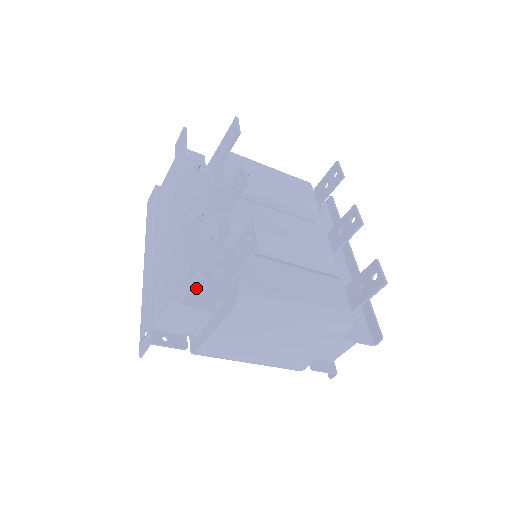
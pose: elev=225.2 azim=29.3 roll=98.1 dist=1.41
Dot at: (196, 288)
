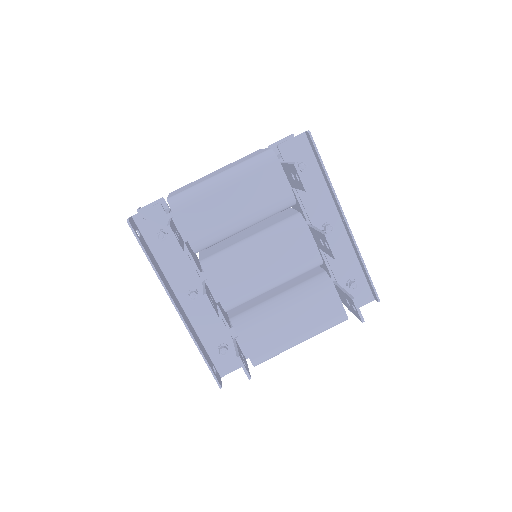
Dot at: (225, 358)
